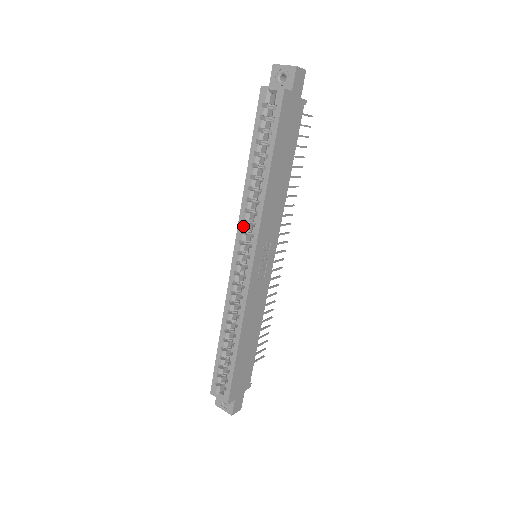
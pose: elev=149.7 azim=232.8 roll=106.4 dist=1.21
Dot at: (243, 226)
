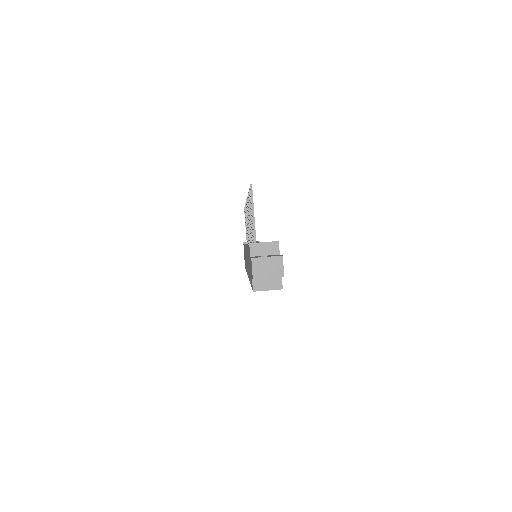
Dot at: occluded
